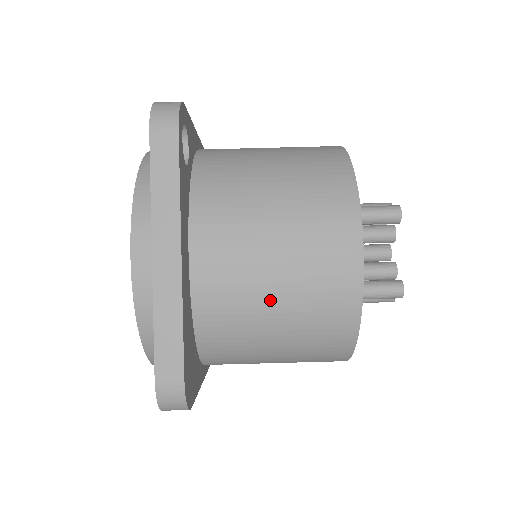
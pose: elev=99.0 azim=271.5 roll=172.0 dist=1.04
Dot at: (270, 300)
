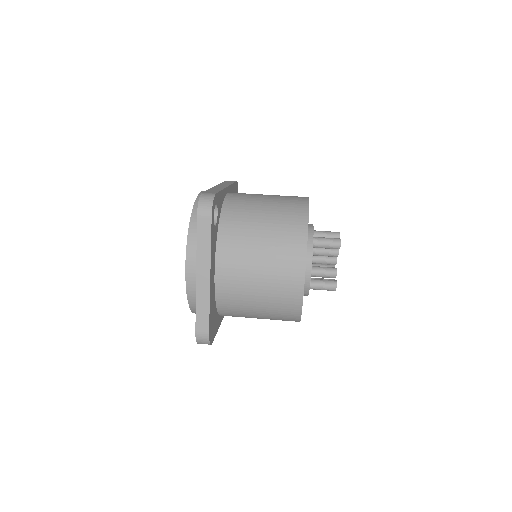
Dot at: (255, 296)
